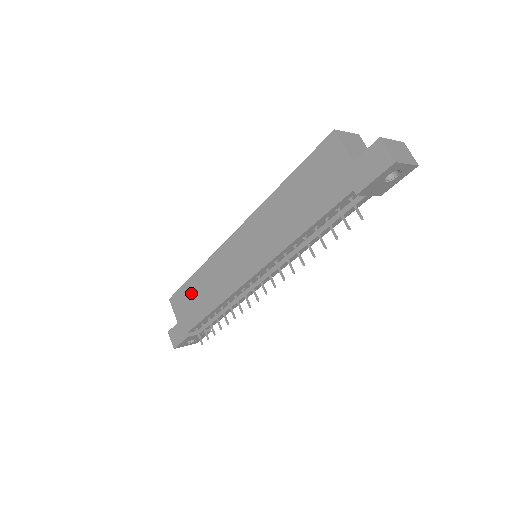
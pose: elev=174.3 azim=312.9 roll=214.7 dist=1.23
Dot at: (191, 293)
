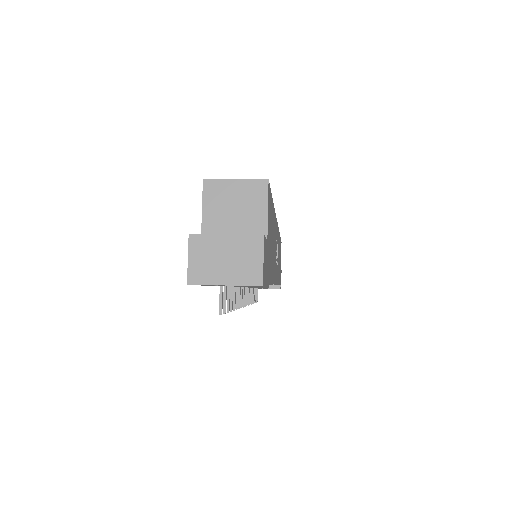
Dot at: occluded
